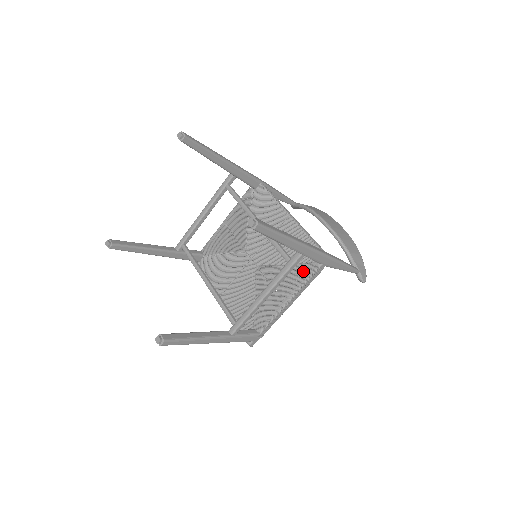
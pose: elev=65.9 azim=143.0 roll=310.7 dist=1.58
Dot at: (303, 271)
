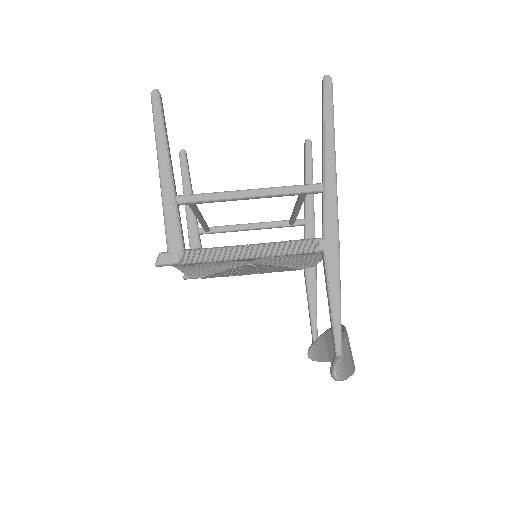
Dot at: occluded
